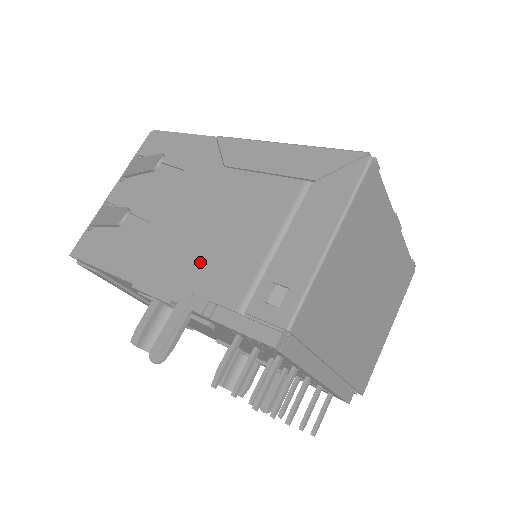
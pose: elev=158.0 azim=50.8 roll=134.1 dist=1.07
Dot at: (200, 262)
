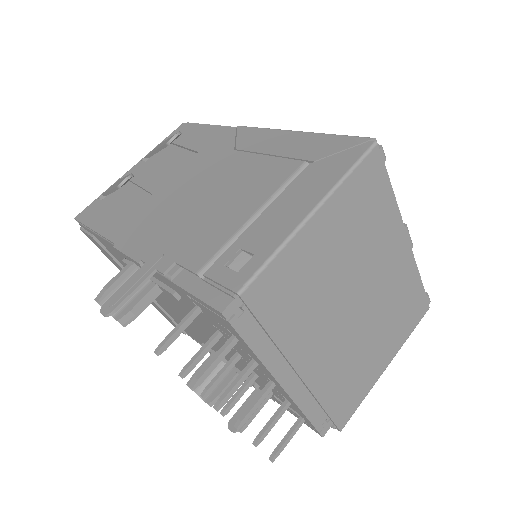
Dot at: (181, 228)
